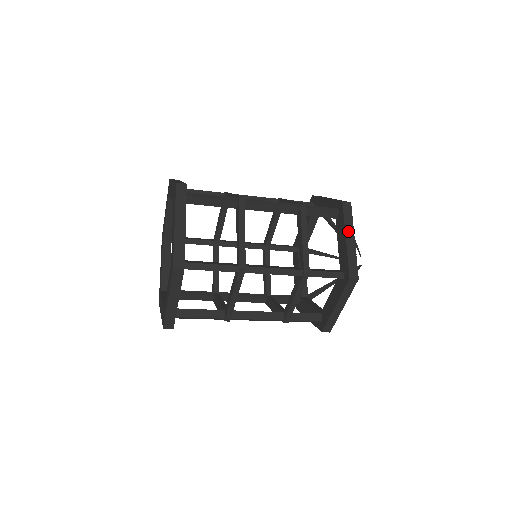
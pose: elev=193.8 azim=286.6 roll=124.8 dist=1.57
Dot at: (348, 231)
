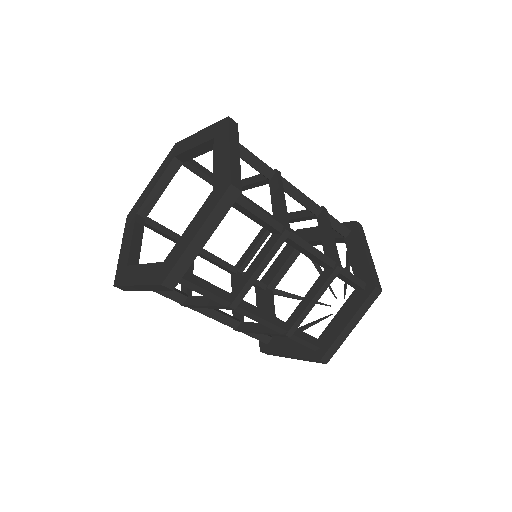
Dot at: (356, 318)
